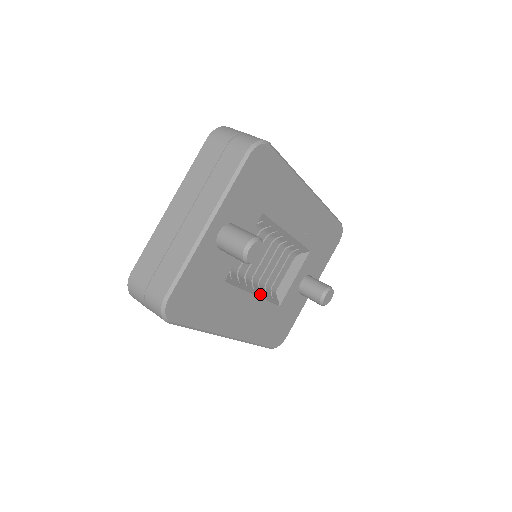
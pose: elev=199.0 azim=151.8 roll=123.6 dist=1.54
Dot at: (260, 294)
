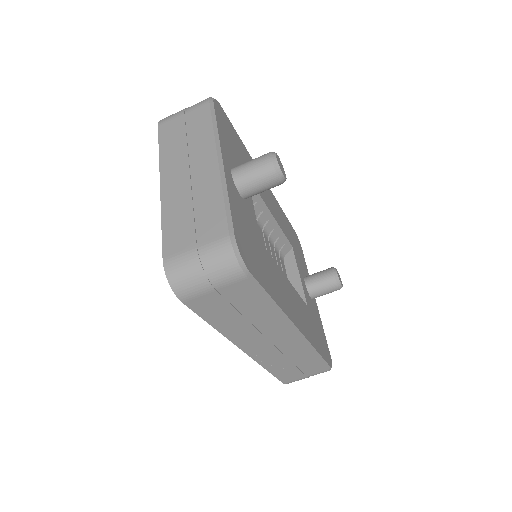
Dot at: occluded
